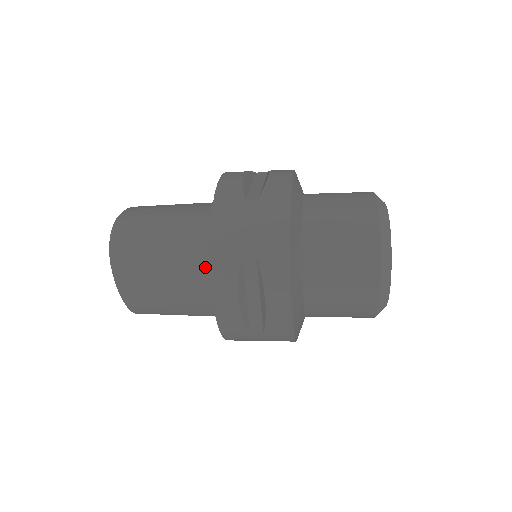
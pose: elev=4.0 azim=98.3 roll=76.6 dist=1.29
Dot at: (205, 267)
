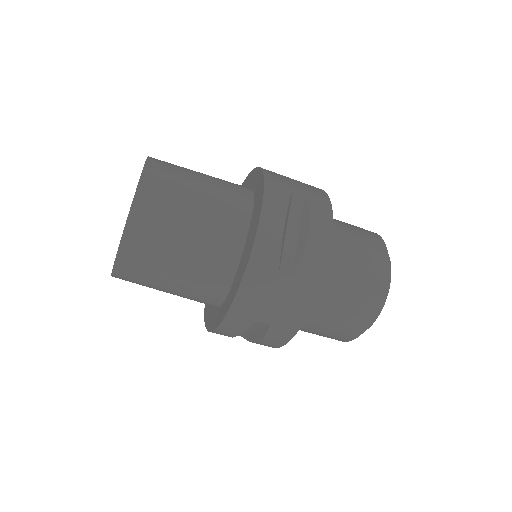
Dot at: (241, 206)
